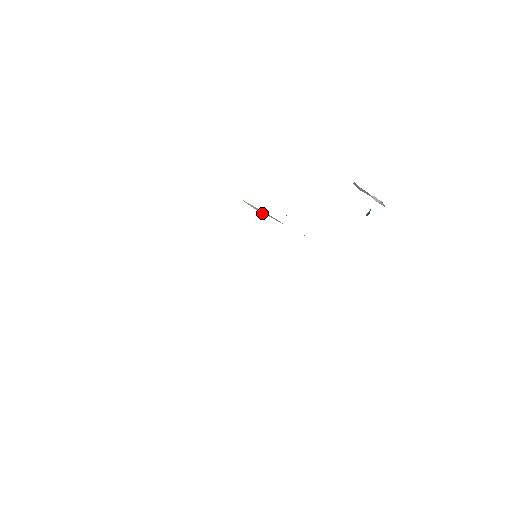
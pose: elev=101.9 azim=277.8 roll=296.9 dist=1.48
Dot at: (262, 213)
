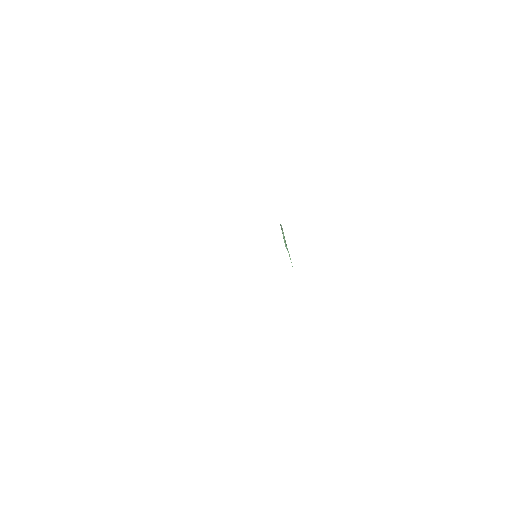
Dot at: (285, 245)
